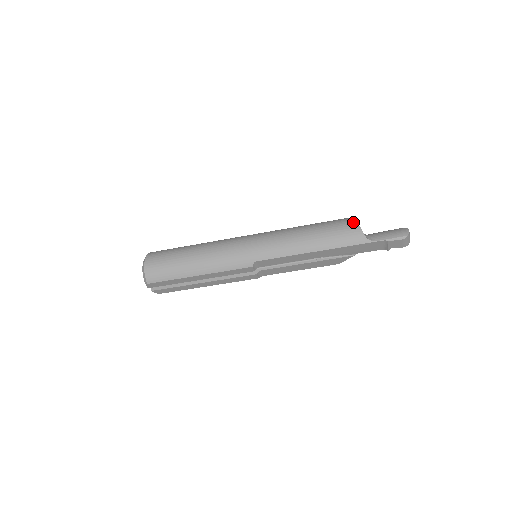
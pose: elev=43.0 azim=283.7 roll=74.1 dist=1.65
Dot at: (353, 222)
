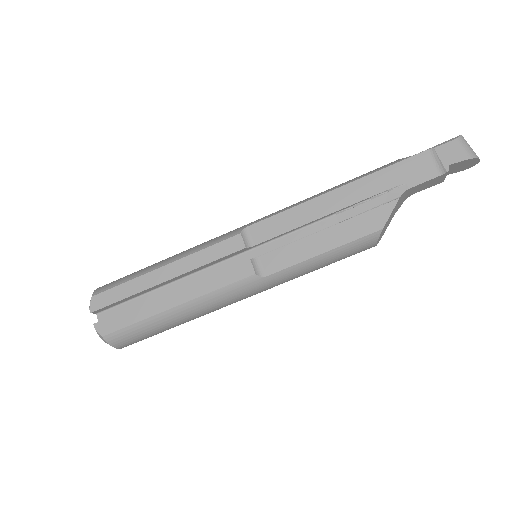
Dot at: occluded
